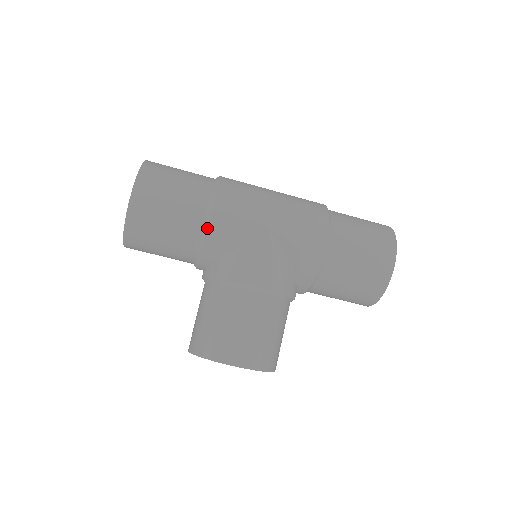
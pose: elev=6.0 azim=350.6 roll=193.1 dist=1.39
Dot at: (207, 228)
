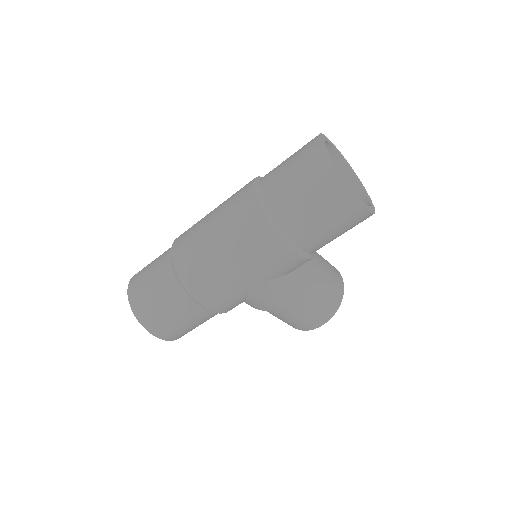
Dot at: occluded
